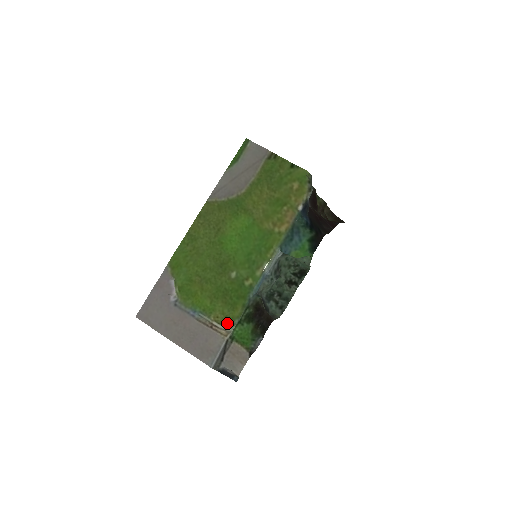
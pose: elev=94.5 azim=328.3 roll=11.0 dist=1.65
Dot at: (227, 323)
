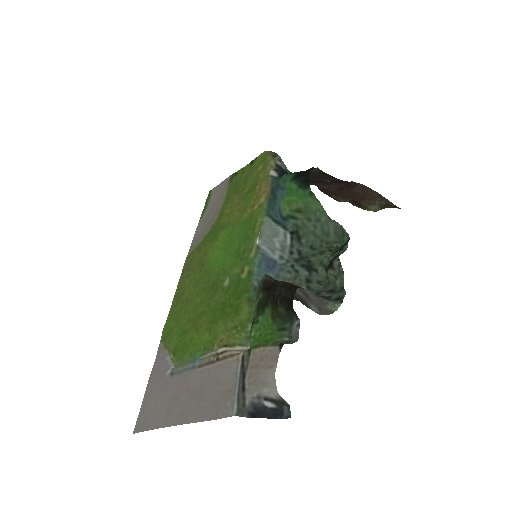
Dot at: (236, 337)
